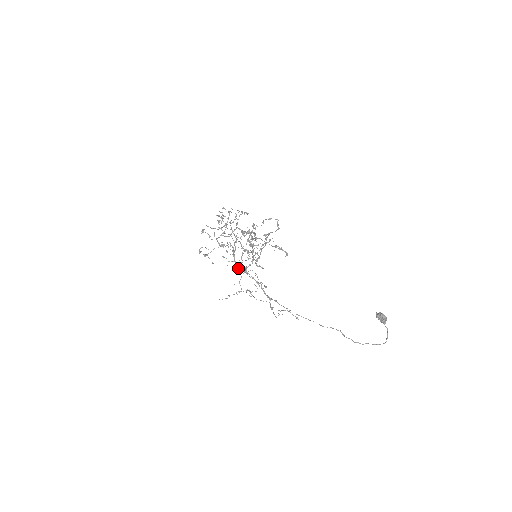
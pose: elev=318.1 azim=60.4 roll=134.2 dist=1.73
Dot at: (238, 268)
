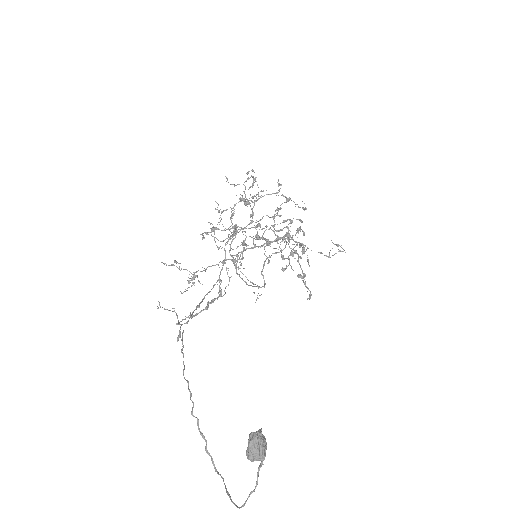
Dot at: occluded
